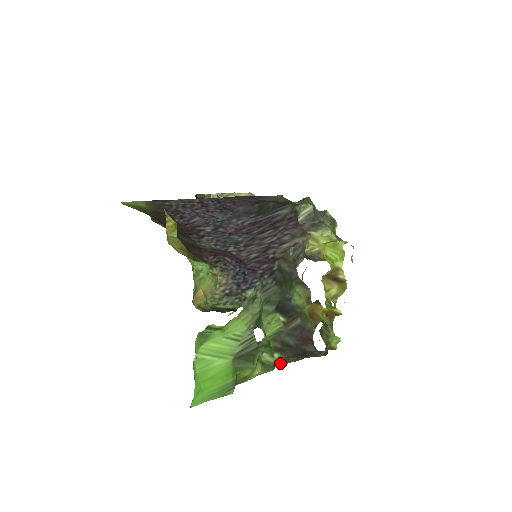
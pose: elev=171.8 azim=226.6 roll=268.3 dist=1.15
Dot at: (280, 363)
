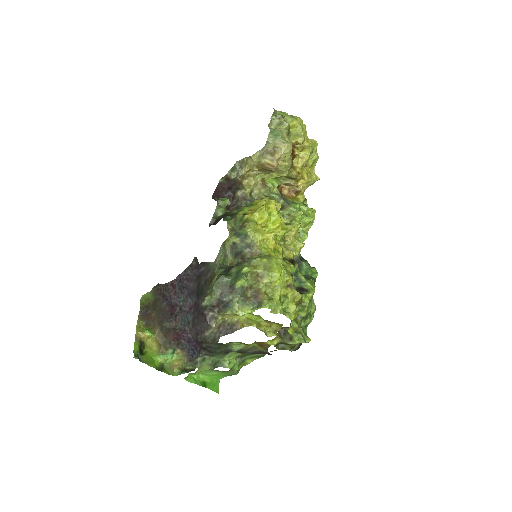
Dot at: (268, 352)
